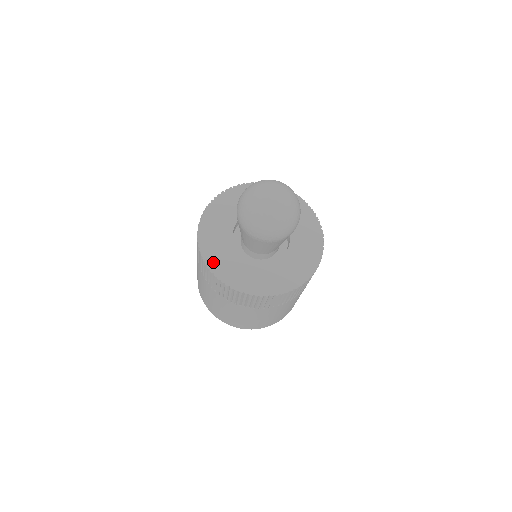
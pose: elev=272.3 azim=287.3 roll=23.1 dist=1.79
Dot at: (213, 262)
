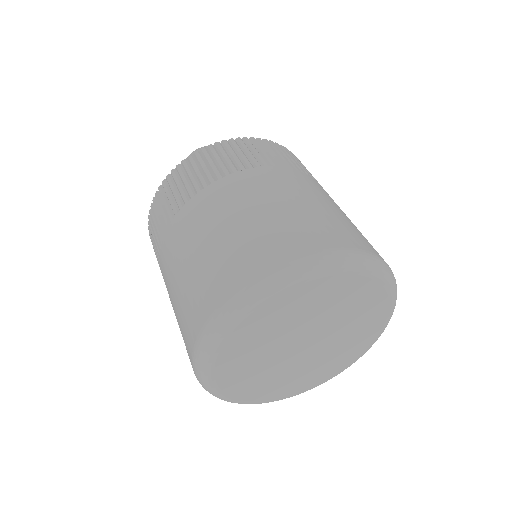
Dot at: occluded
